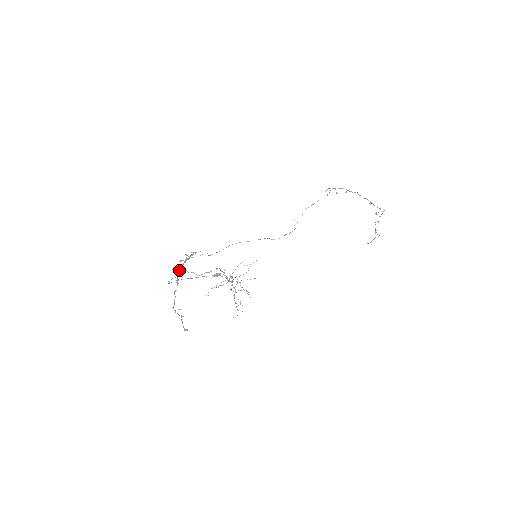
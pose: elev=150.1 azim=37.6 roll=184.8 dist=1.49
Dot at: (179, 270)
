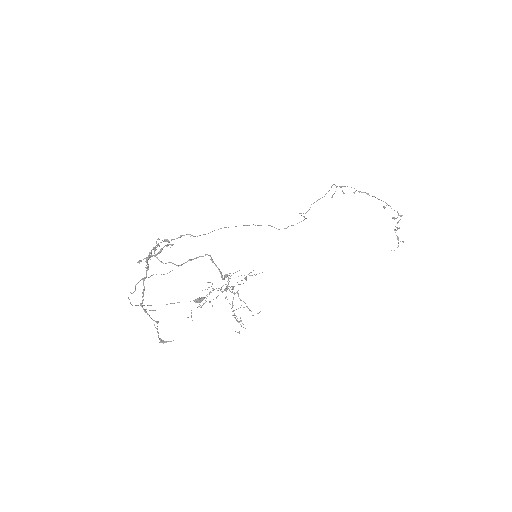
Dot at: (149, 255)
